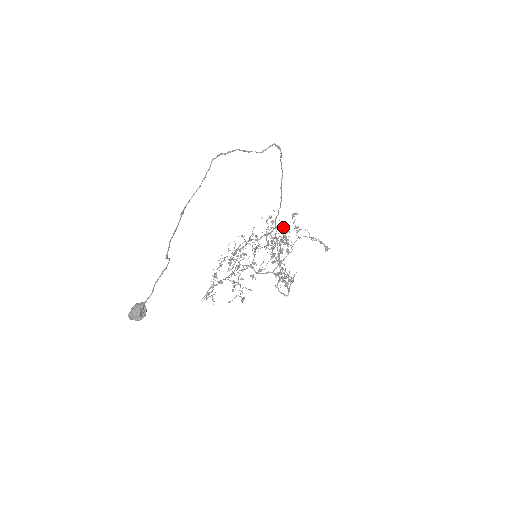
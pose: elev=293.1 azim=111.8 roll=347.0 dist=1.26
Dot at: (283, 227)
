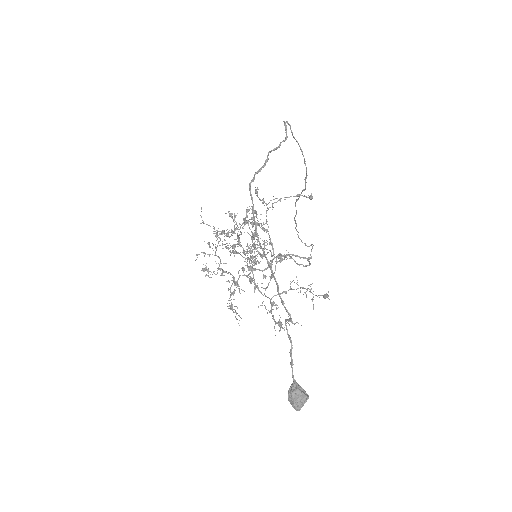
Dot at: occluded
